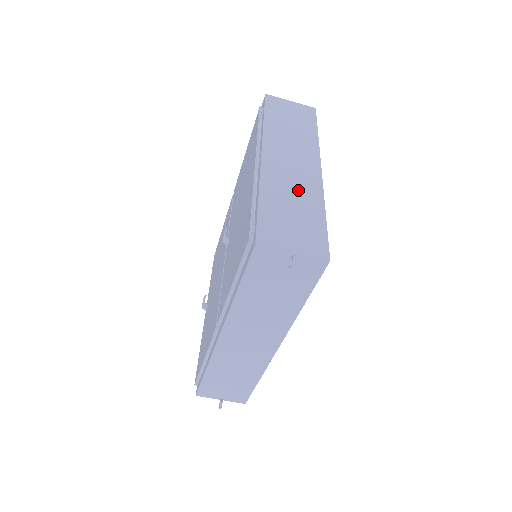
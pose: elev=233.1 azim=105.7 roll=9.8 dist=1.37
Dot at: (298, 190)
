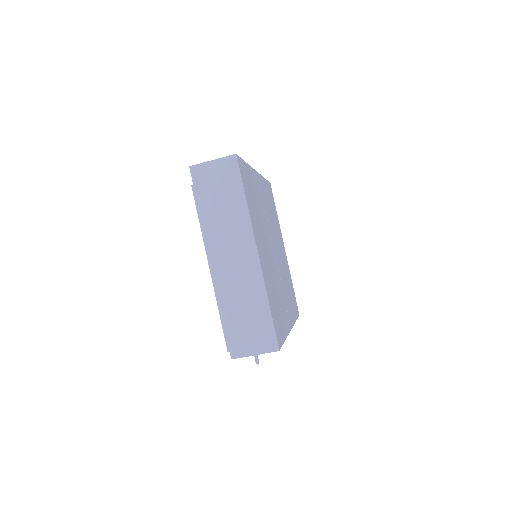
Dot at: (245, 290)
